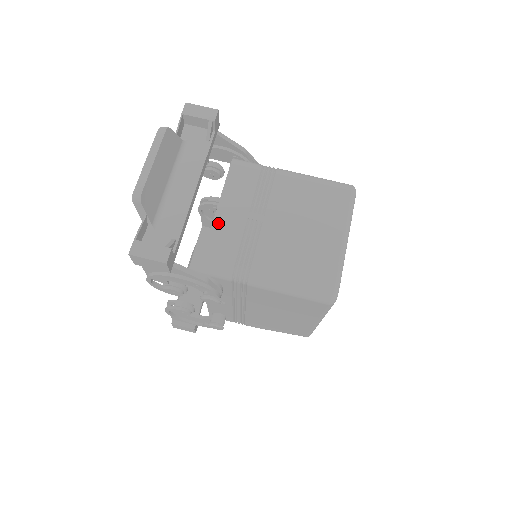
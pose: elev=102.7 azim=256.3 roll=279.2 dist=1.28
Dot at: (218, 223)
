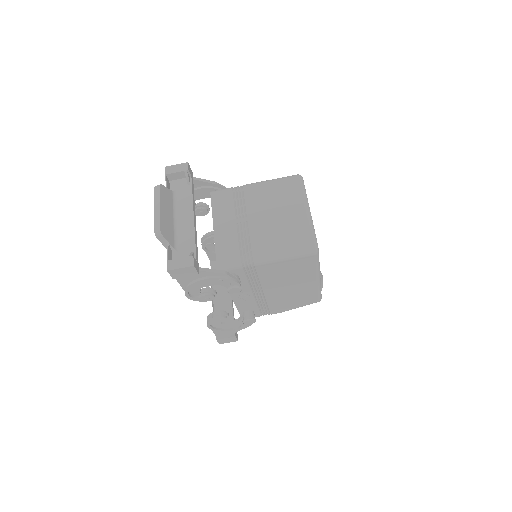
Dot at: (218, 234)
